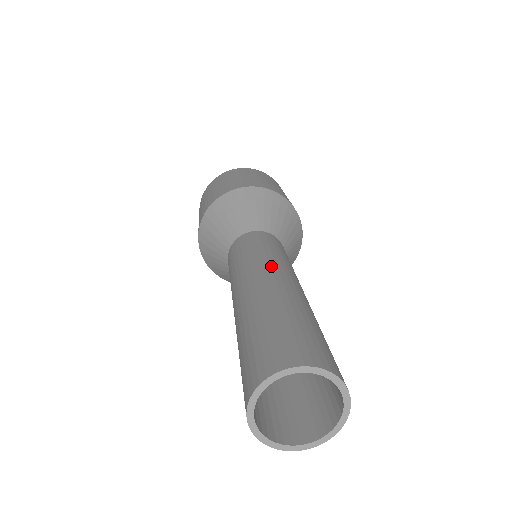
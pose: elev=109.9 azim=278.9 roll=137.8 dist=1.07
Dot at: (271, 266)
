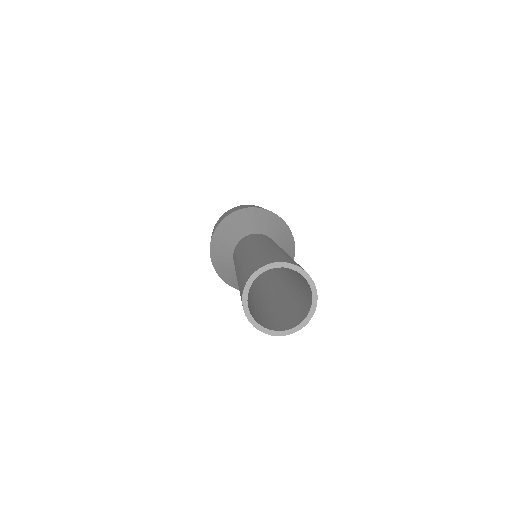
Dot at: (259, 242)
